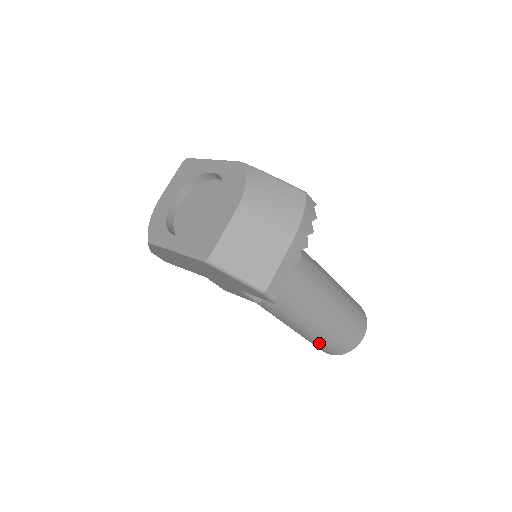
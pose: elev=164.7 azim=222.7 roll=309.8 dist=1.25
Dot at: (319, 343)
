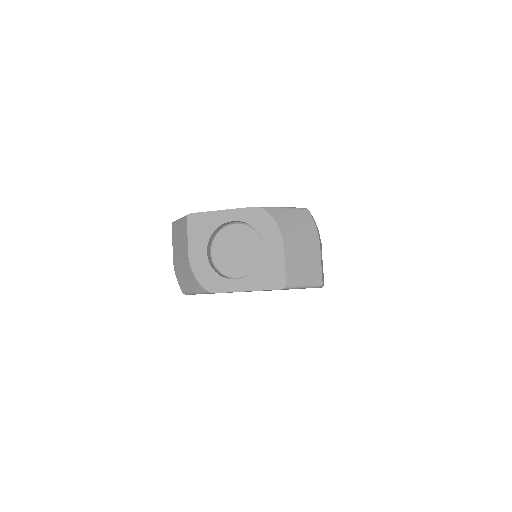
Dot at: occluded
